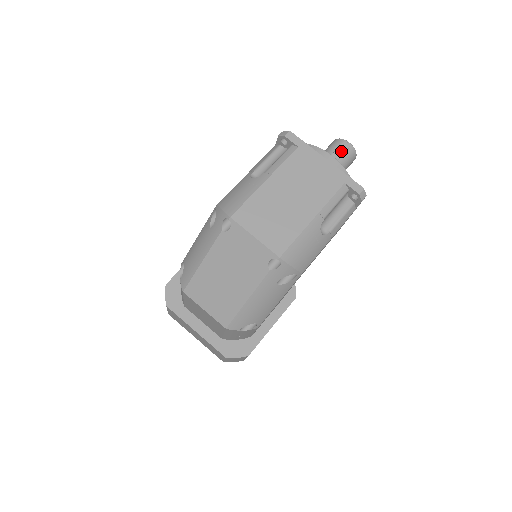
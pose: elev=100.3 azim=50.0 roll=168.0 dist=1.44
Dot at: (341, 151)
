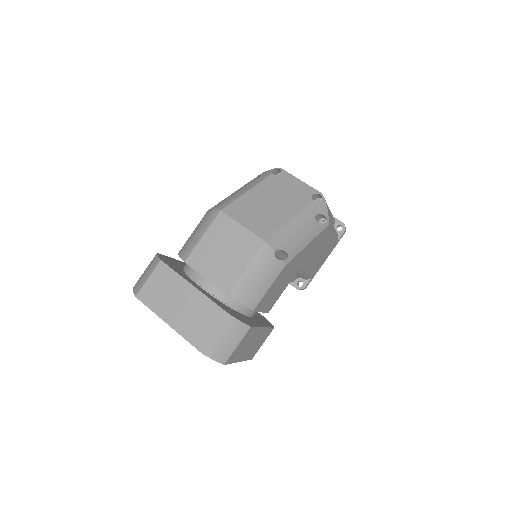
Dot at: occluded
